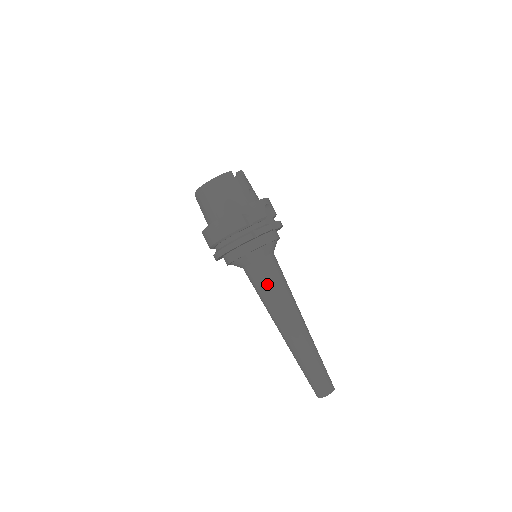
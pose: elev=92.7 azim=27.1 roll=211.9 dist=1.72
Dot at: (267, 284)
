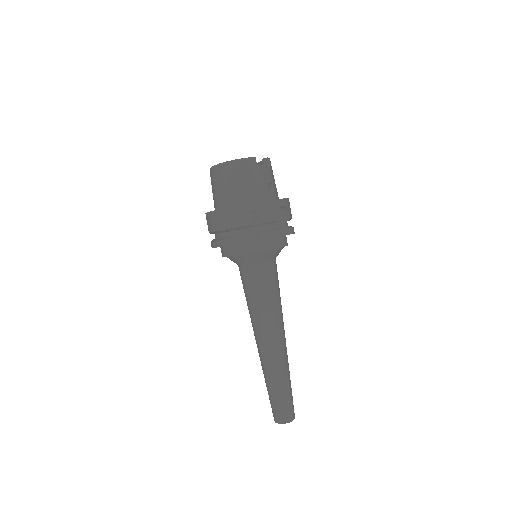
Dot at: (257, 291)
